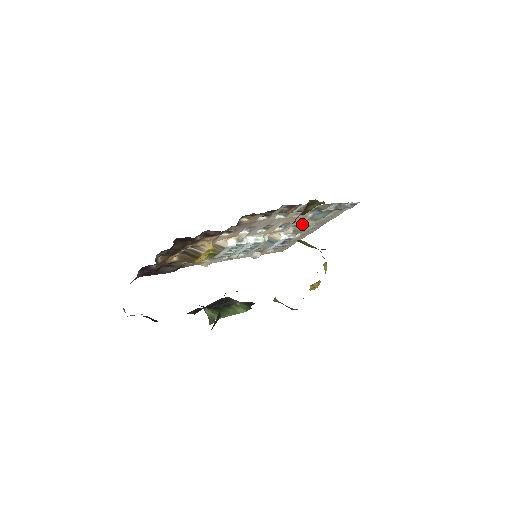
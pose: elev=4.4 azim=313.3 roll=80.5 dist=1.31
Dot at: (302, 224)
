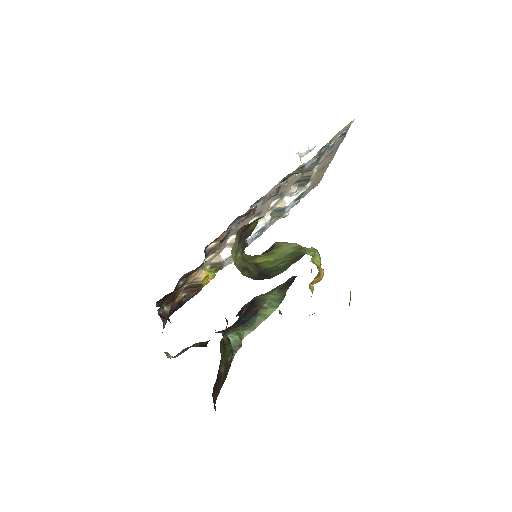
Dot at: (301, 178)
